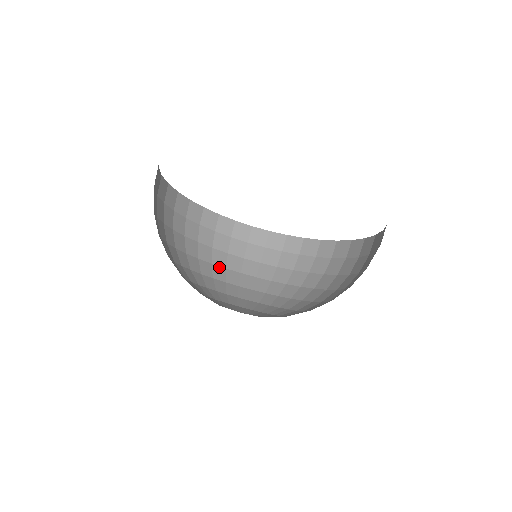
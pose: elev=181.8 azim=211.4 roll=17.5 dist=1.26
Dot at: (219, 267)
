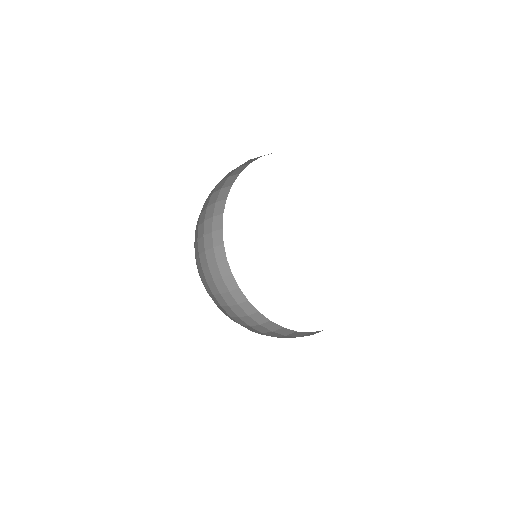
Dot at: (210, 288)
